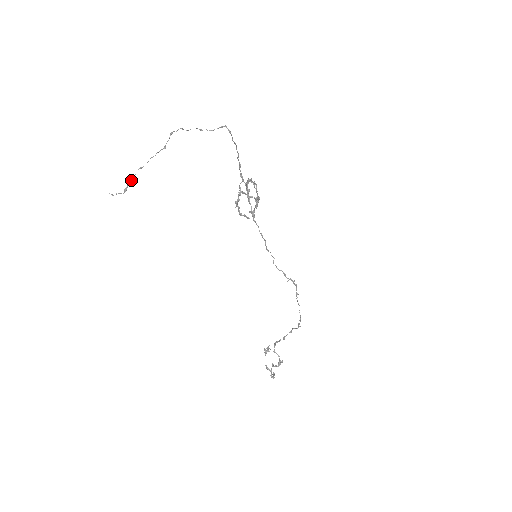
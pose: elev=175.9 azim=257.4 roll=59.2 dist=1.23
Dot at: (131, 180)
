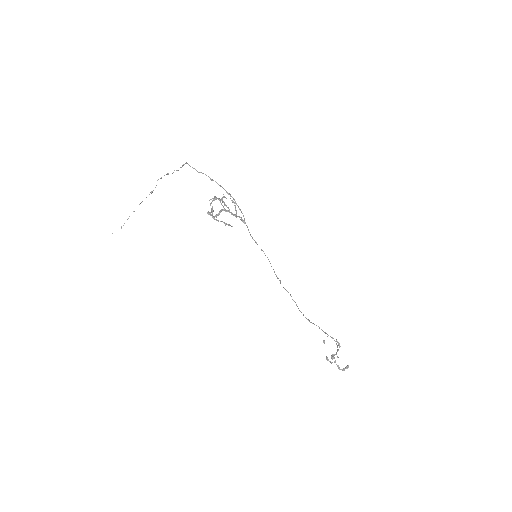
Dot at: occluded
